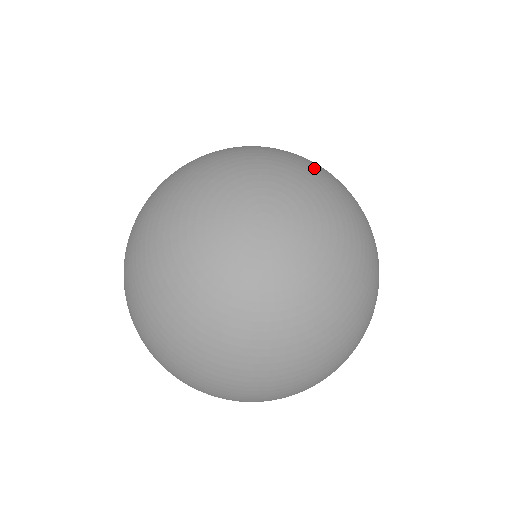
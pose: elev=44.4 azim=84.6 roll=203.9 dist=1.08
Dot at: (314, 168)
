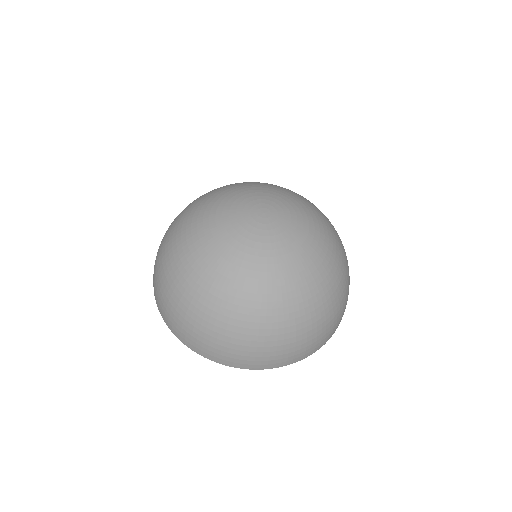
Dot at: (298, 194)
